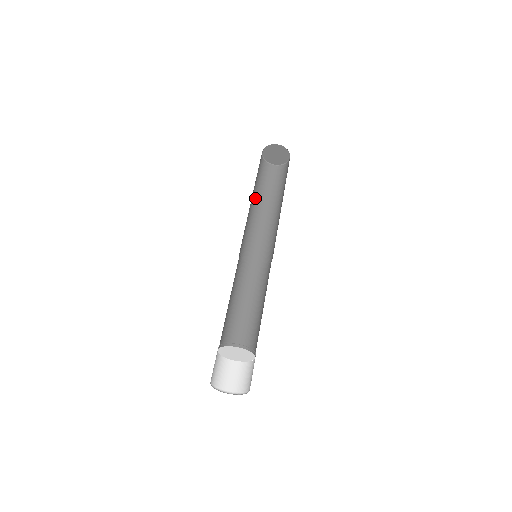
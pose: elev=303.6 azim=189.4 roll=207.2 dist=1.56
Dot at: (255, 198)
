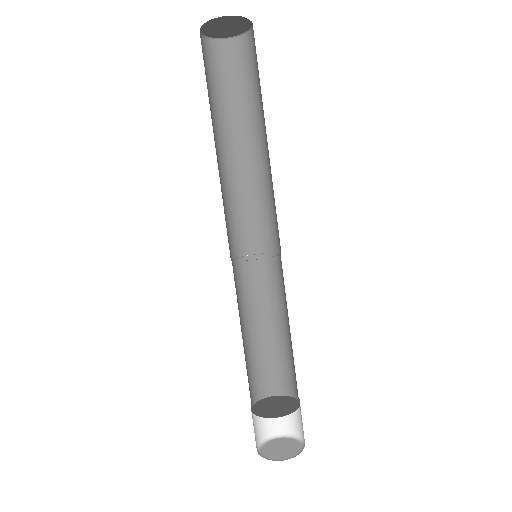
Dot at: (213, 132)
